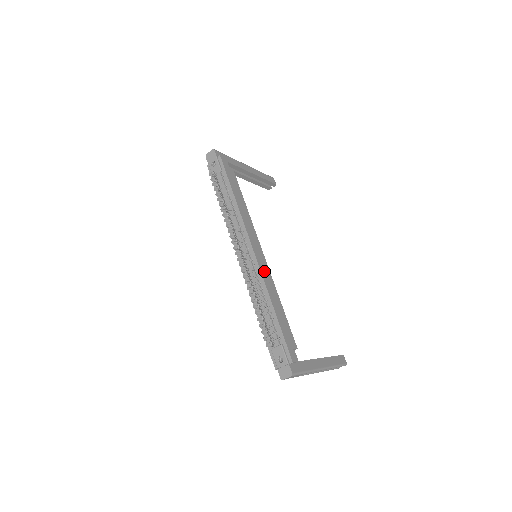
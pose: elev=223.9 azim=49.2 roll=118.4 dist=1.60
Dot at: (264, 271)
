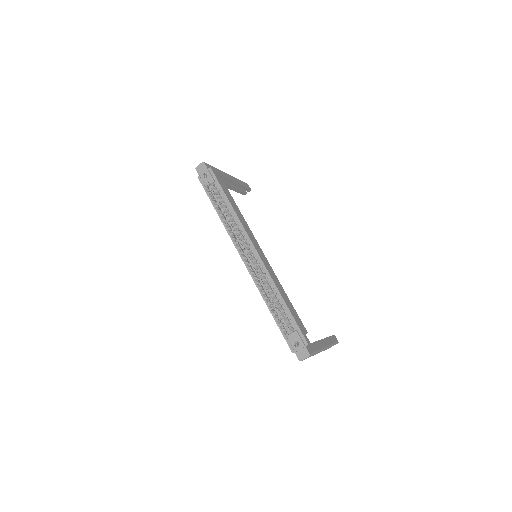
Dot at: (268, 268)
